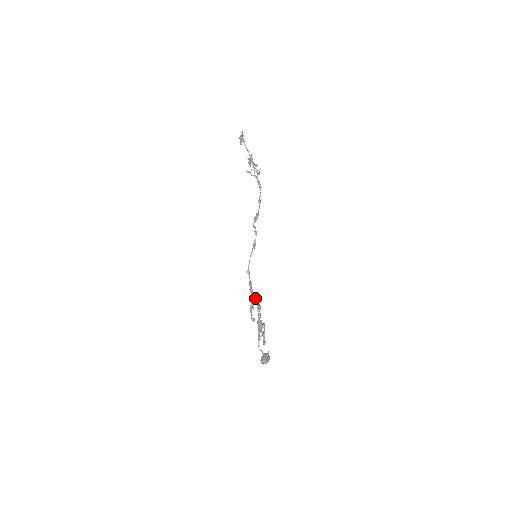
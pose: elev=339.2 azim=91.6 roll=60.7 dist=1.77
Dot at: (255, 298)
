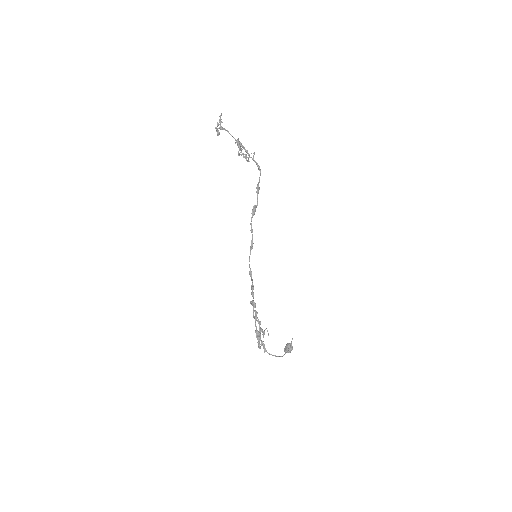
Dot at: (253, 306)
